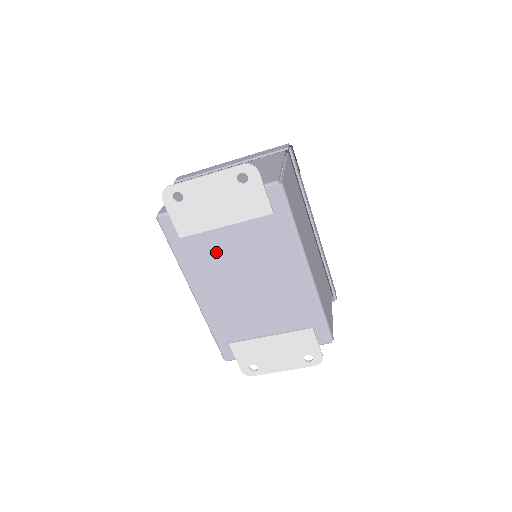
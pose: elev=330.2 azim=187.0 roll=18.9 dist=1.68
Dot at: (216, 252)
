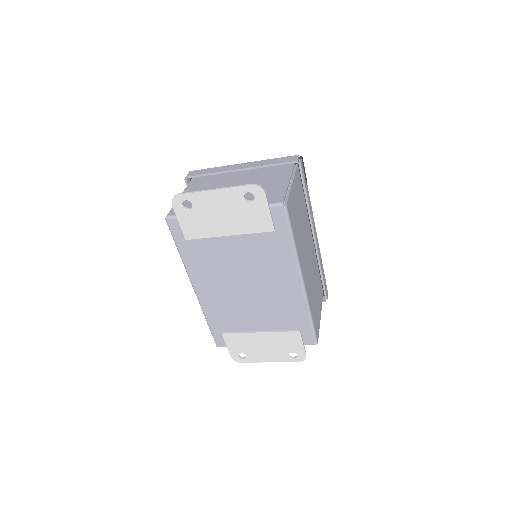
Dot at: (218, 256)
